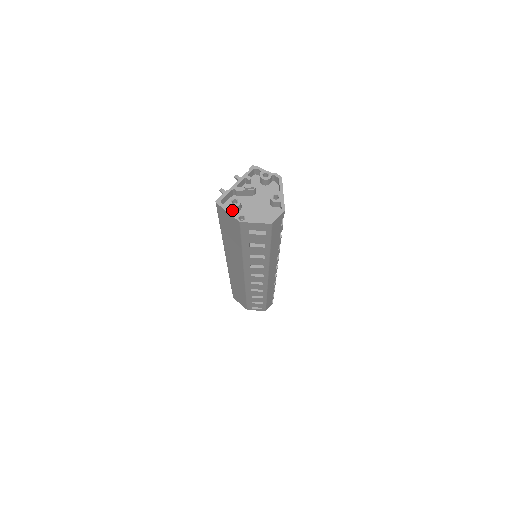
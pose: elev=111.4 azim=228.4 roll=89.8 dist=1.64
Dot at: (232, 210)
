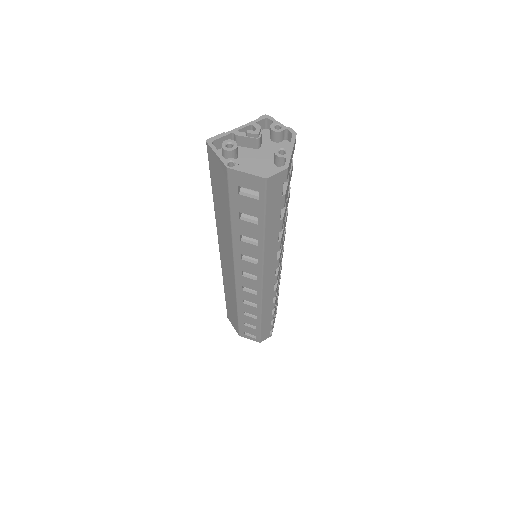
Dot at: (224, 157)
